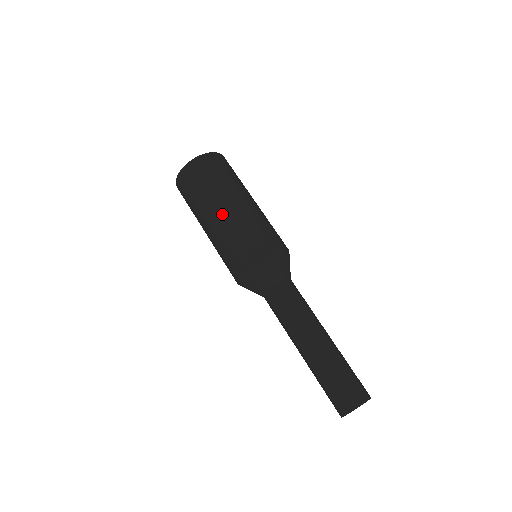
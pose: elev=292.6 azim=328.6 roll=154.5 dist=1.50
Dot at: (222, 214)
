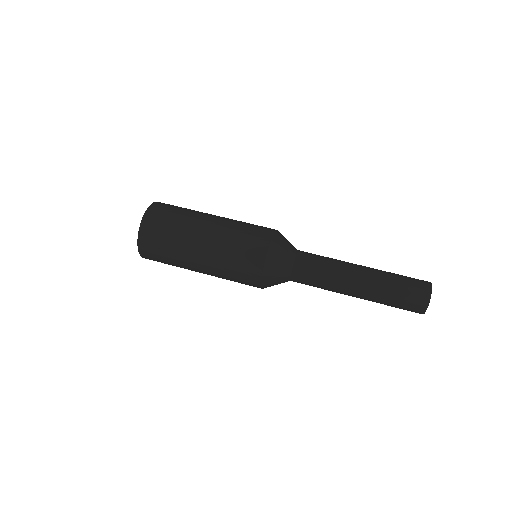
Dot at: (218, 218)
